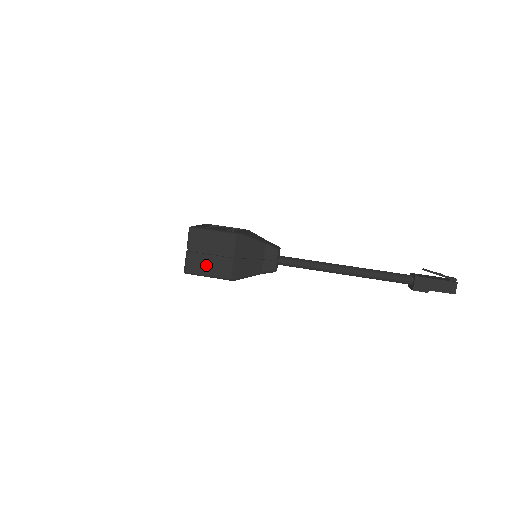
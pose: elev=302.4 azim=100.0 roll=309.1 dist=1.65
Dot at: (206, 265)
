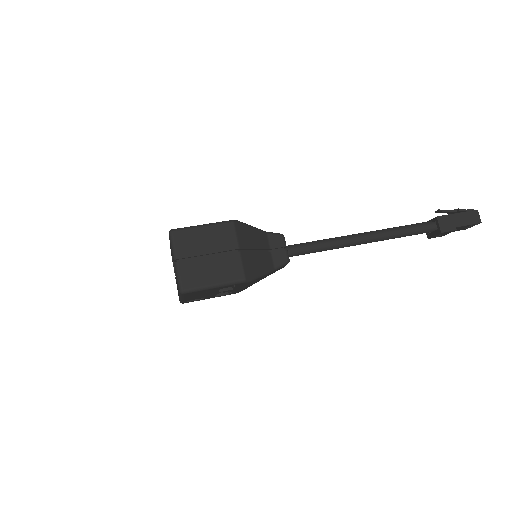
Dot at: (207, 272)
